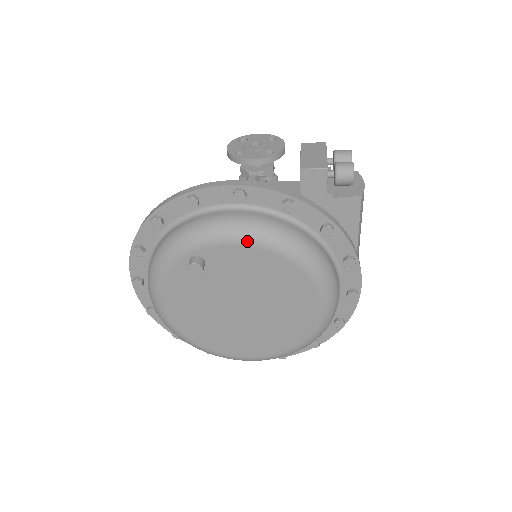
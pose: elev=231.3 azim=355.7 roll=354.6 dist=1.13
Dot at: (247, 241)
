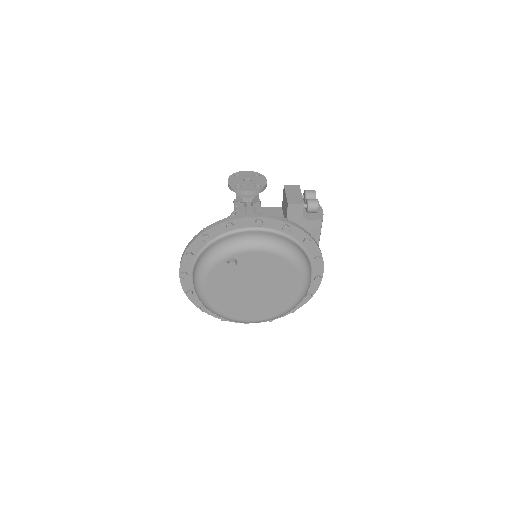
Dot at: (264, 249)
